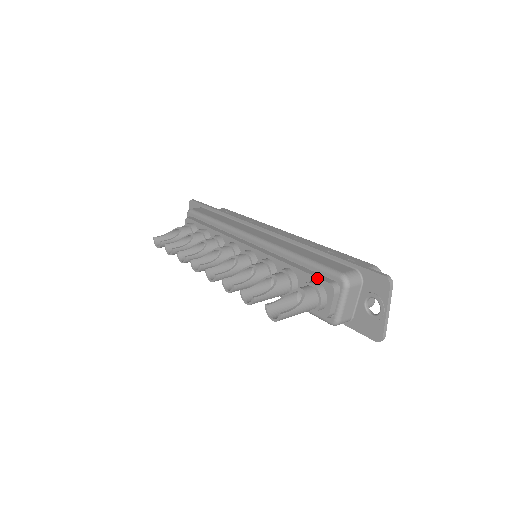
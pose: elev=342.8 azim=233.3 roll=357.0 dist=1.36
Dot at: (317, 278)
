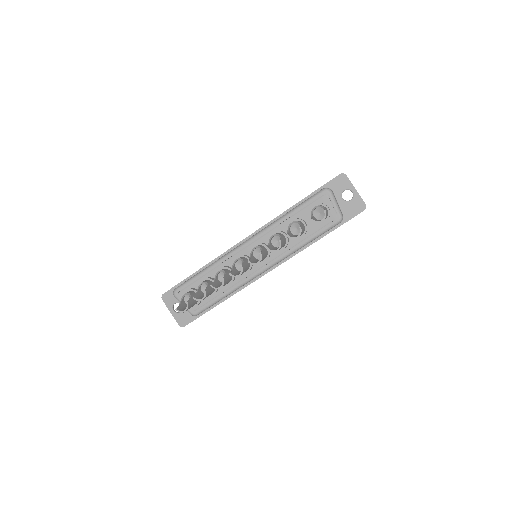
Dot at: (313, 203)
